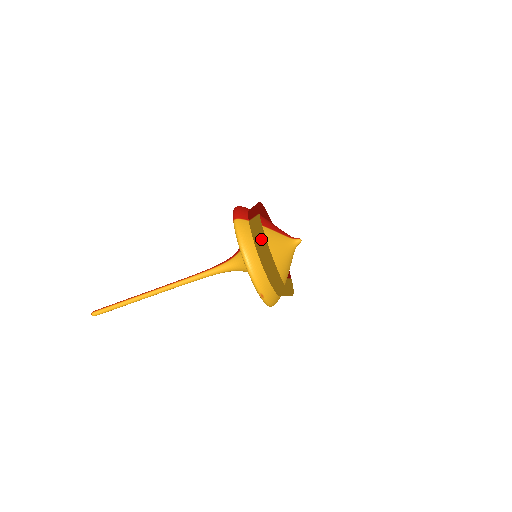
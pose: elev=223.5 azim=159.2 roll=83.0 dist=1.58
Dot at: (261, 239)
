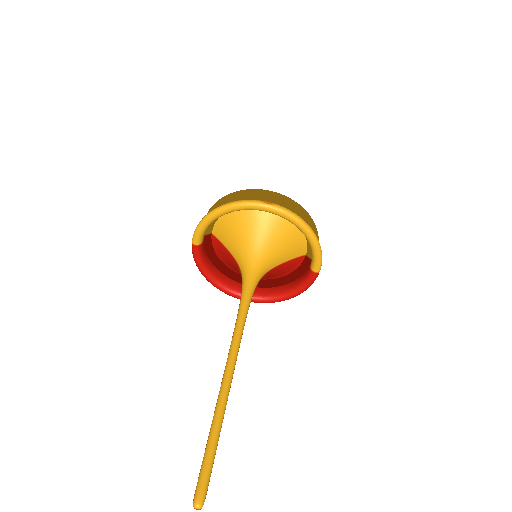
Dot at: (214, 208)
